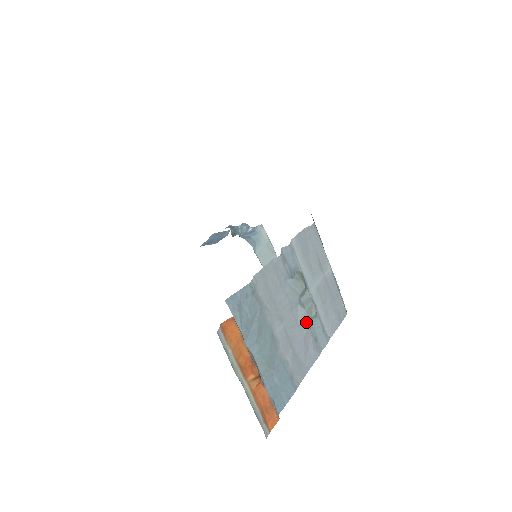
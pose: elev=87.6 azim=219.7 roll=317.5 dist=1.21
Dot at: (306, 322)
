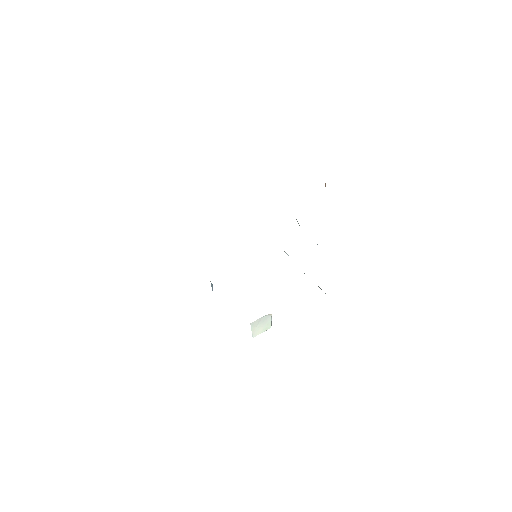
Dot at: occluded
